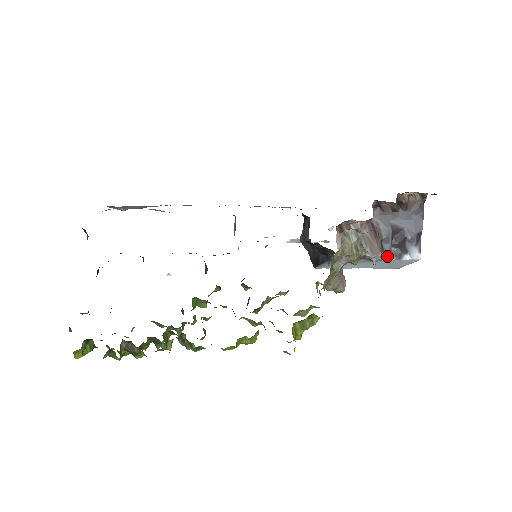
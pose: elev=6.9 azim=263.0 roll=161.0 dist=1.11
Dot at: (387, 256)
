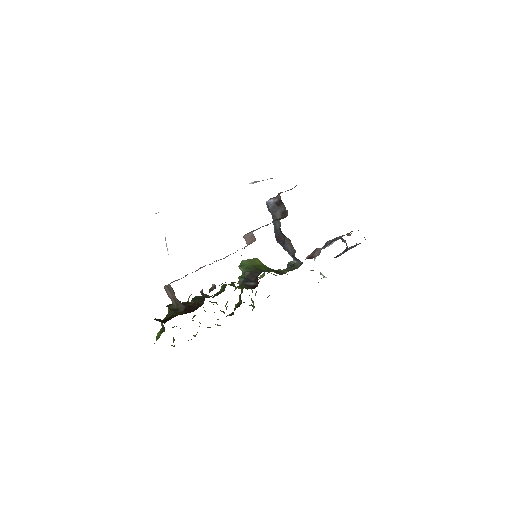
Dot at: occluded
